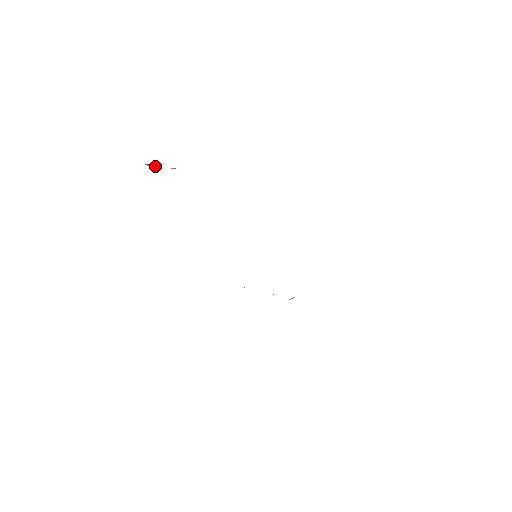
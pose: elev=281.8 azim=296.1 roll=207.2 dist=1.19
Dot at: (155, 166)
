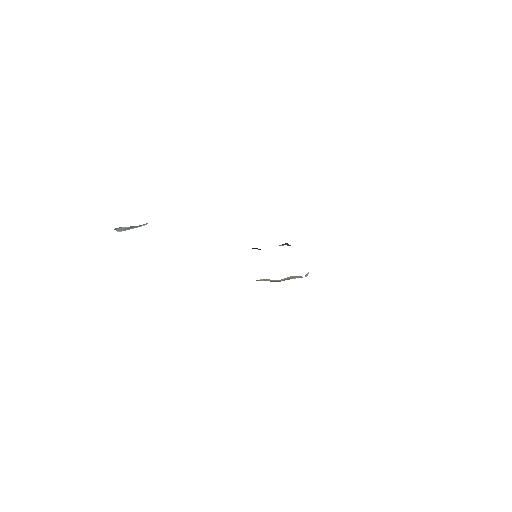
Dot at: (127, 227)
